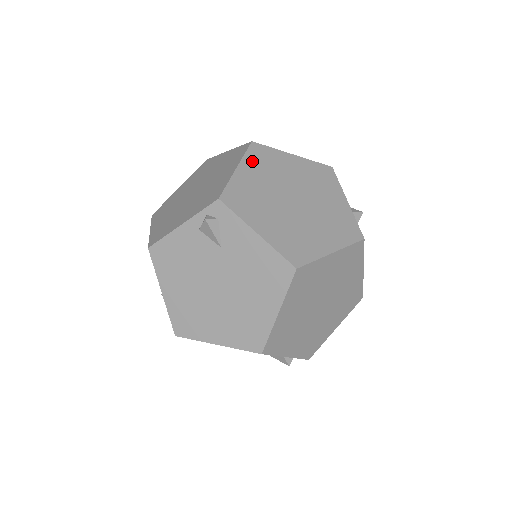
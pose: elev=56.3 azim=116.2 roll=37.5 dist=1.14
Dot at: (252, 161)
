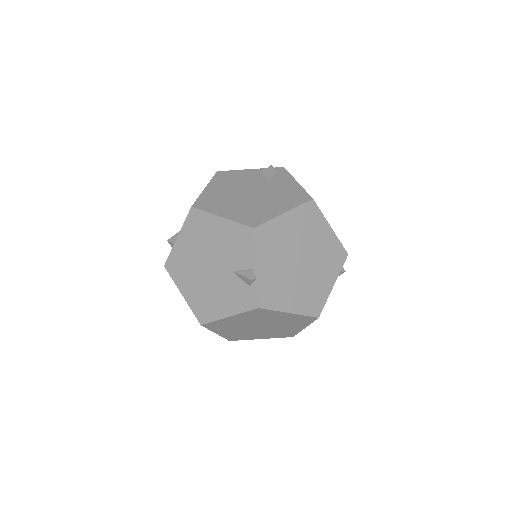
Dot at: occluded
